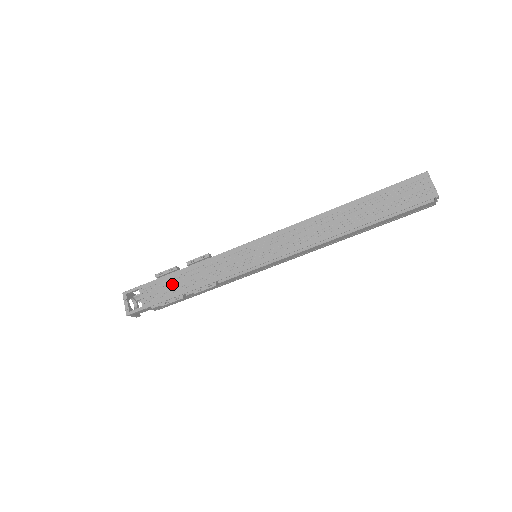
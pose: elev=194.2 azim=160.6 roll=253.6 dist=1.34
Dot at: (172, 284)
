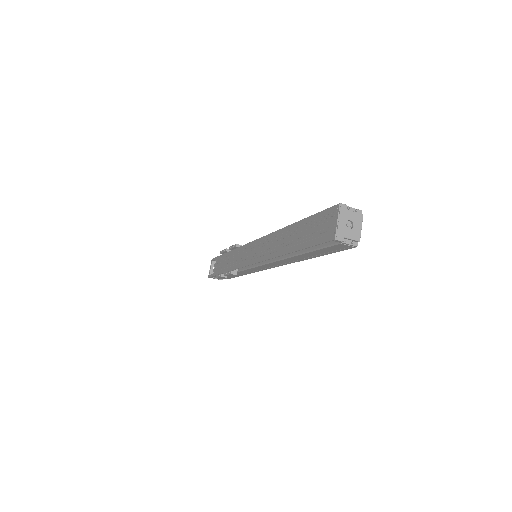
Dot at: (223, 262)
